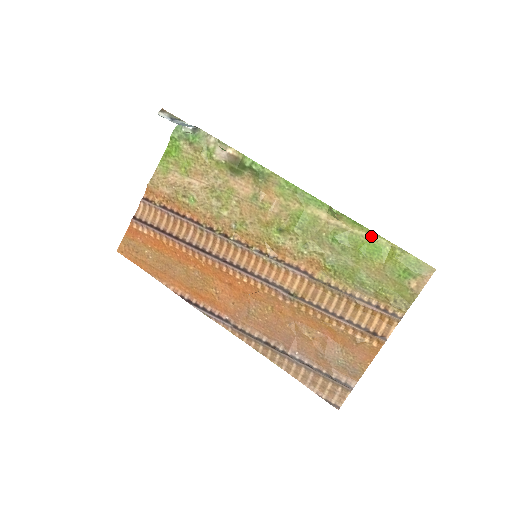
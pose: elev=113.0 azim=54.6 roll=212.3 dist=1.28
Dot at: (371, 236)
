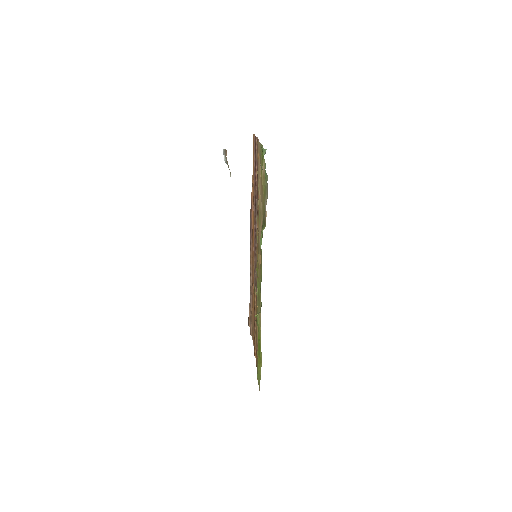
Dot at: occluded
